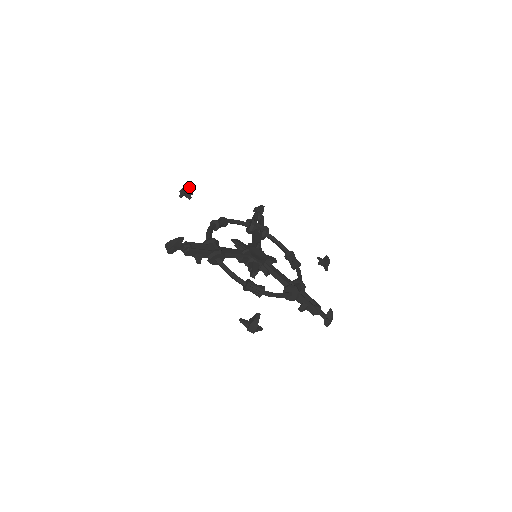
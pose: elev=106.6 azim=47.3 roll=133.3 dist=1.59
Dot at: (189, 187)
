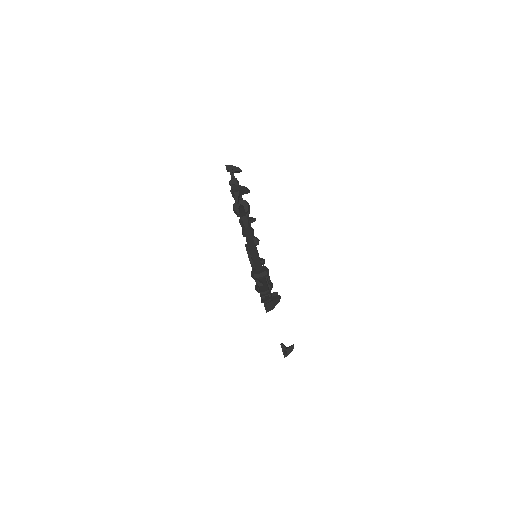
Dot at: (254, 218)
